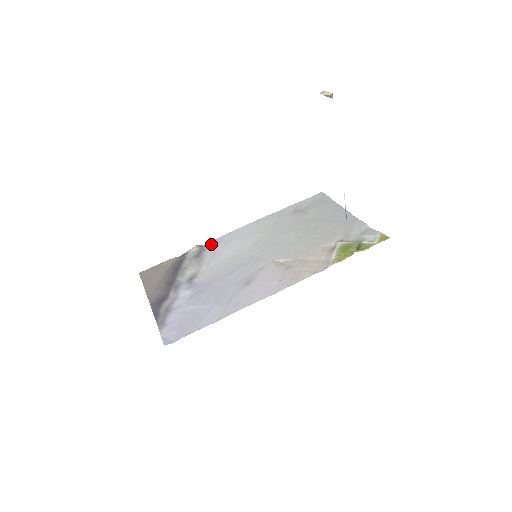
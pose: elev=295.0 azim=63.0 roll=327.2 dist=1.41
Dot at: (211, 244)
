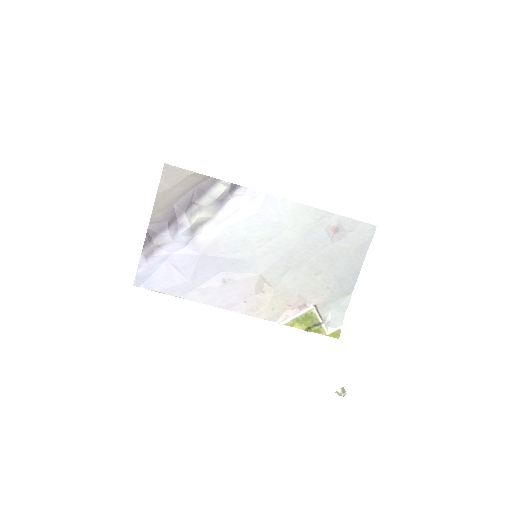
Dot at: (244, 193)
